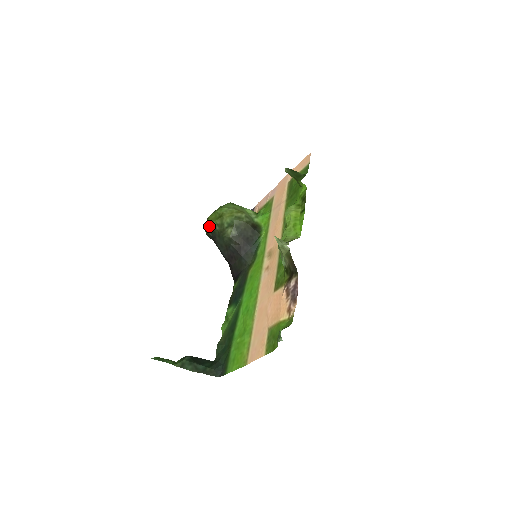
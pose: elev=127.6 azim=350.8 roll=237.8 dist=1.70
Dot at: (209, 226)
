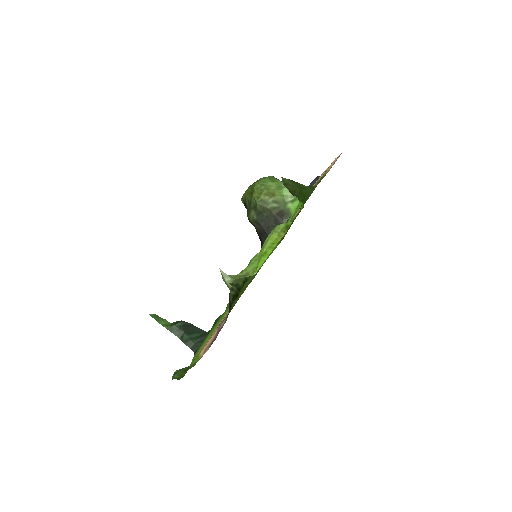
Dot at: (243, 198)
